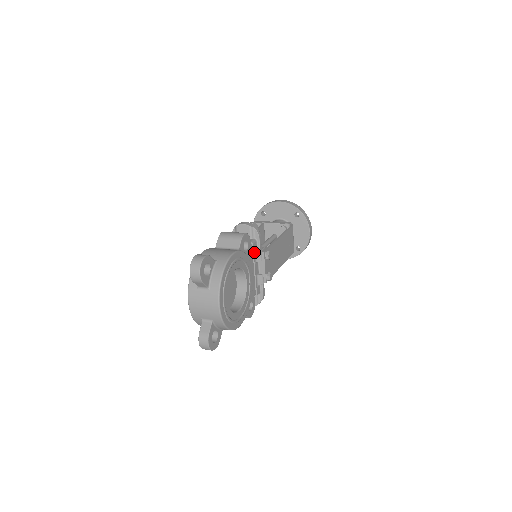
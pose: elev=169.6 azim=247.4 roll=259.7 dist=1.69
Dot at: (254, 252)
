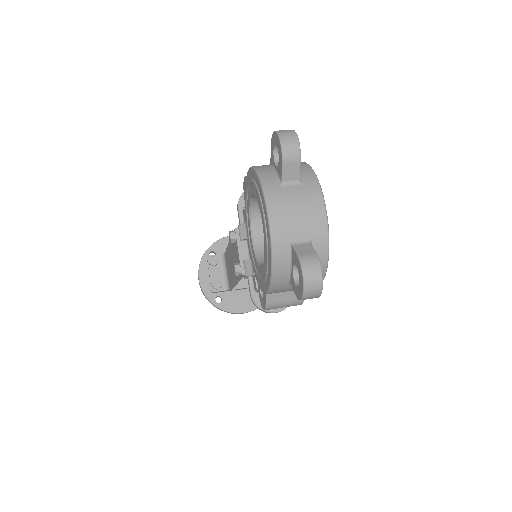
Dot at: occluded
